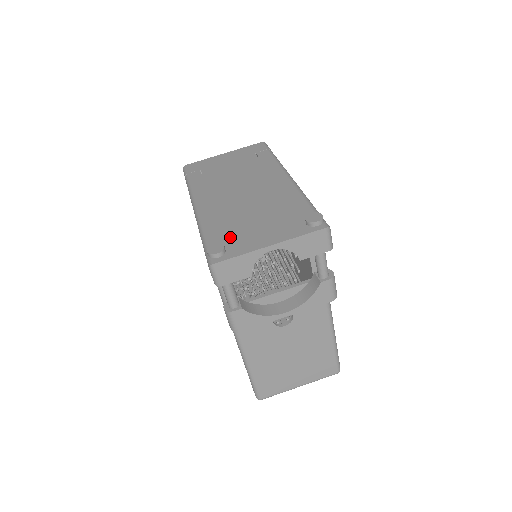
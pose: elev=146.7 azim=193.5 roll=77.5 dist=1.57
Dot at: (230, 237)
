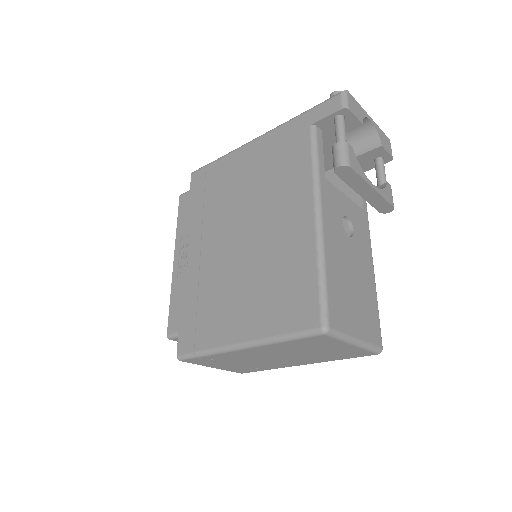
Dot at: occluded
